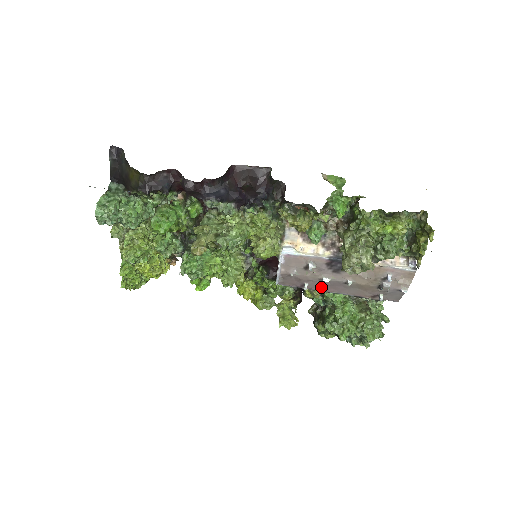
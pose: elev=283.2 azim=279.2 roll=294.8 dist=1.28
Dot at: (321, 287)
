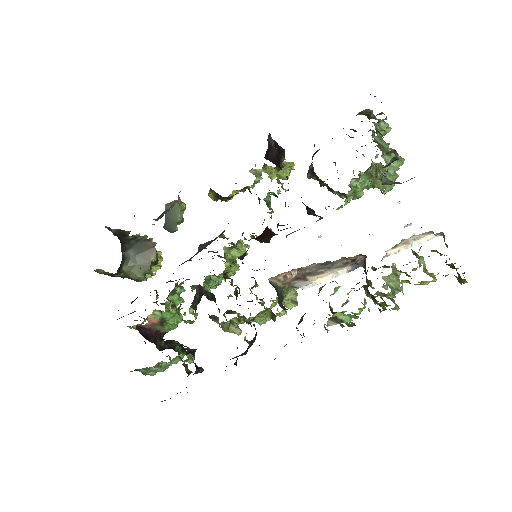
Dot at: occluded
